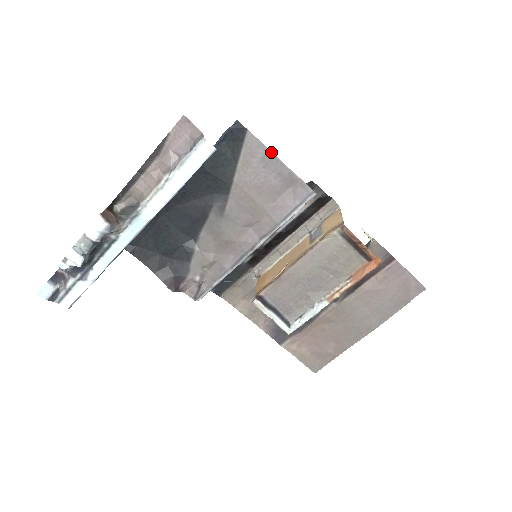
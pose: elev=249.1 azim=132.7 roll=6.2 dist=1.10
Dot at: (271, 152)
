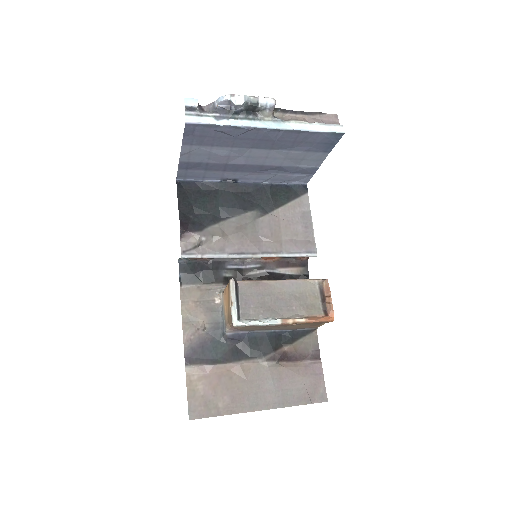
Dot at: (310, 213)
